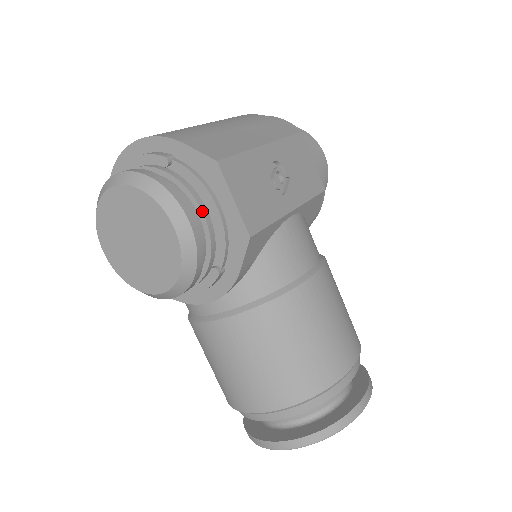
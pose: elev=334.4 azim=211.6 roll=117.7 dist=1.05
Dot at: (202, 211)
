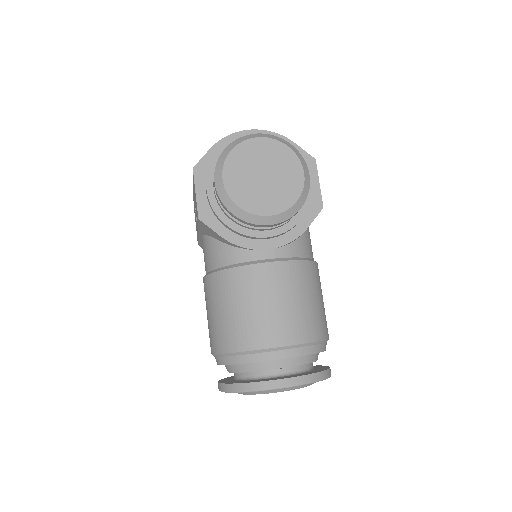
Dot at: occluded
